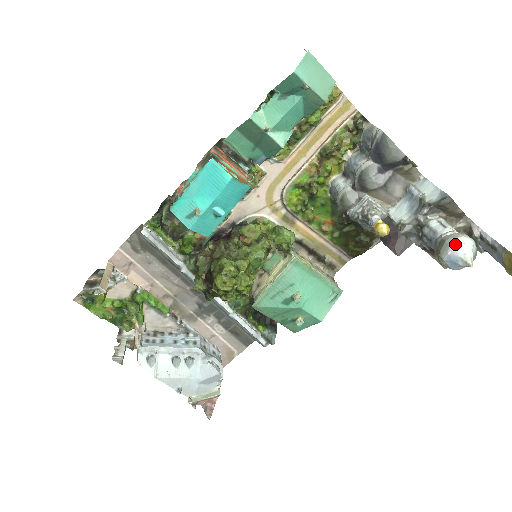
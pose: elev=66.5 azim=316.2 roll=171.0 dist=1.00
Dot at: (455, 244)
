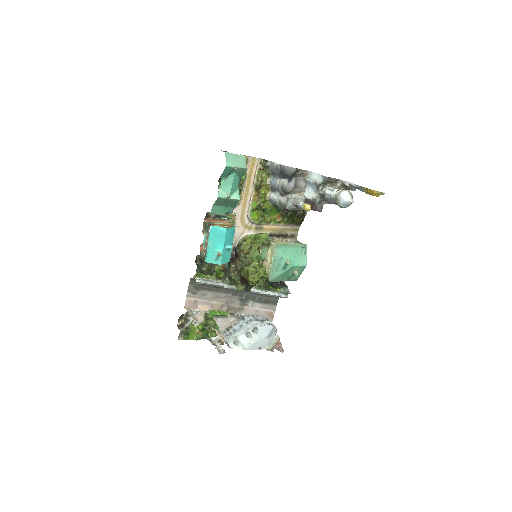
Dot at: (341, 197)
